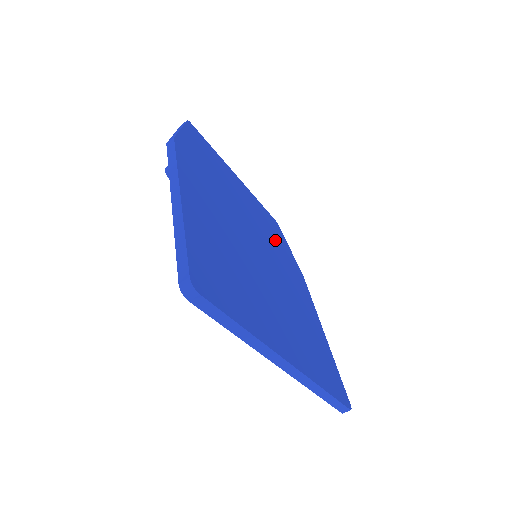
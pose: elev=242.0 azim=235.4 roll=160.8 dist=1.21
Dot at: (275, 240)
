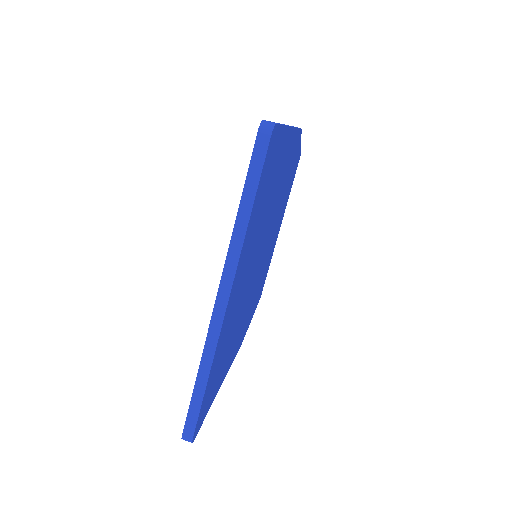
Dot at: (258, 289)
